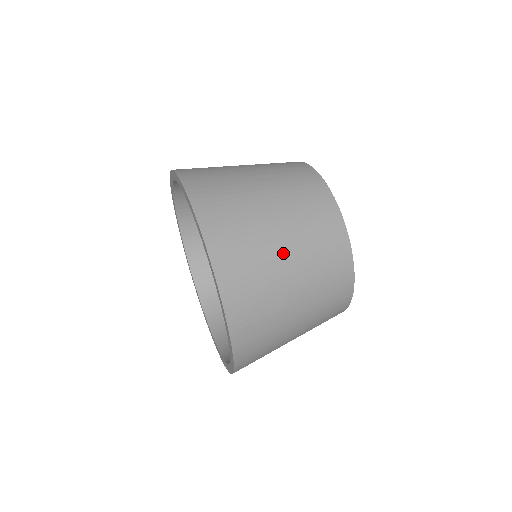
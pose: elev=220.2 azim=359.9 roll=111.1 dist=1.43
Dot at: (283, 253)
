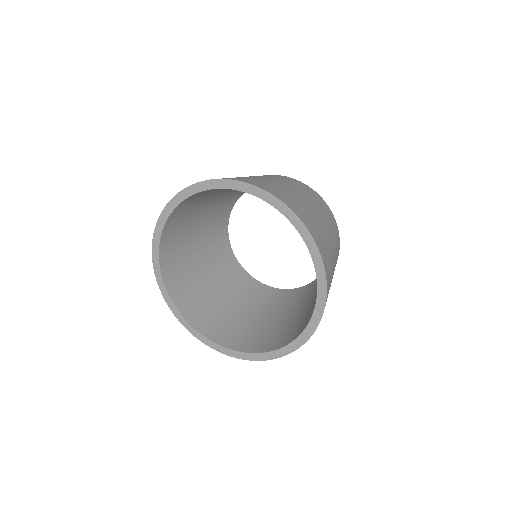
Dot at: occluded
